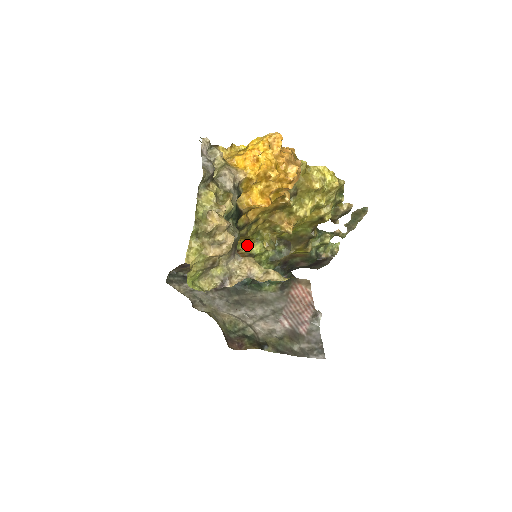
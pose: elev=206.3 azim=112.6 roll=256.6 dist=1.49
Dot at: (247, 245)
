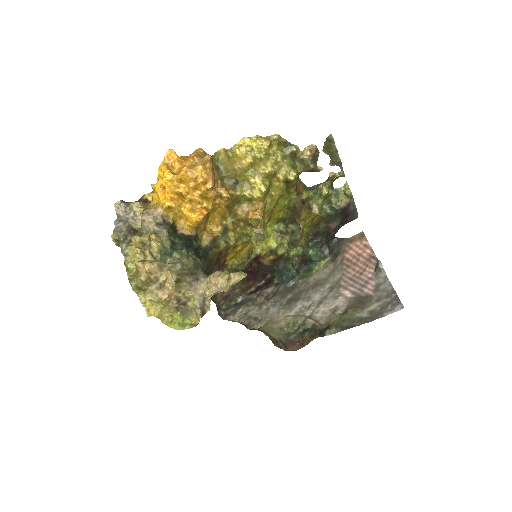
Dot at: (263, 245)
